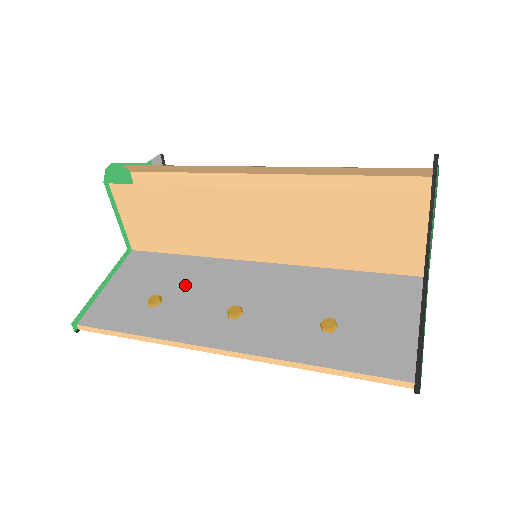
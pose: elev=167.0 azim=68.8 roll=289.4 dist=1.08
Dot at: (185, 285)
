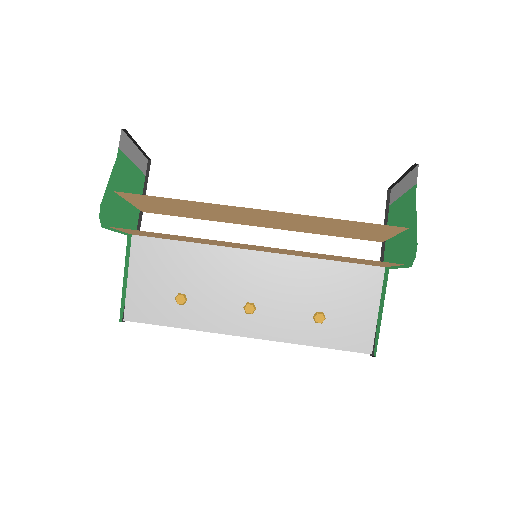
Dot at: (199, 278)
